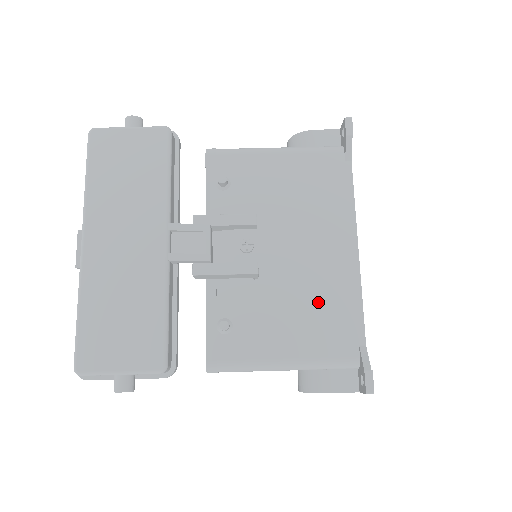
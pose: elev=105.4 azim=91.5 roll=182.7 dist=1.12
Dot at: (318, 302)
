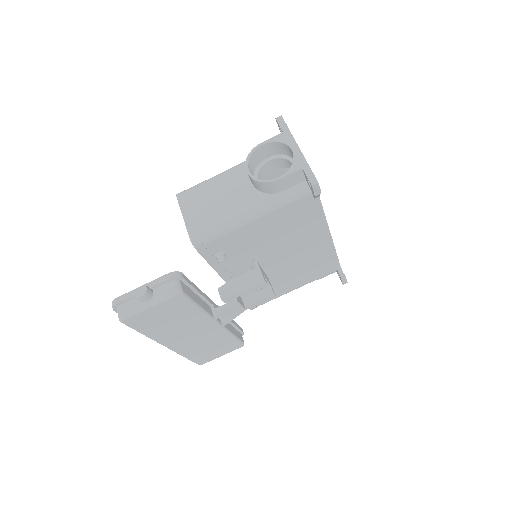
Dot at: (308, 266)
